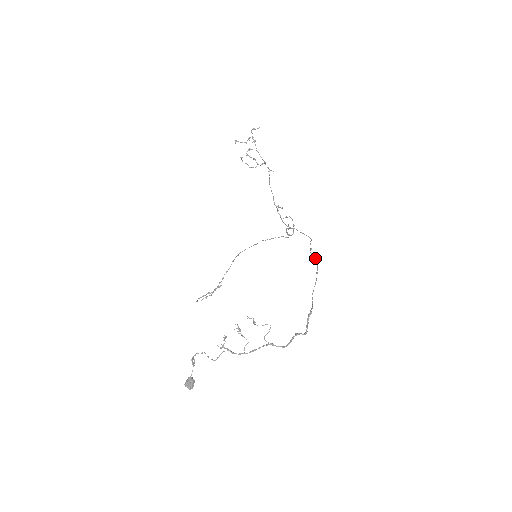
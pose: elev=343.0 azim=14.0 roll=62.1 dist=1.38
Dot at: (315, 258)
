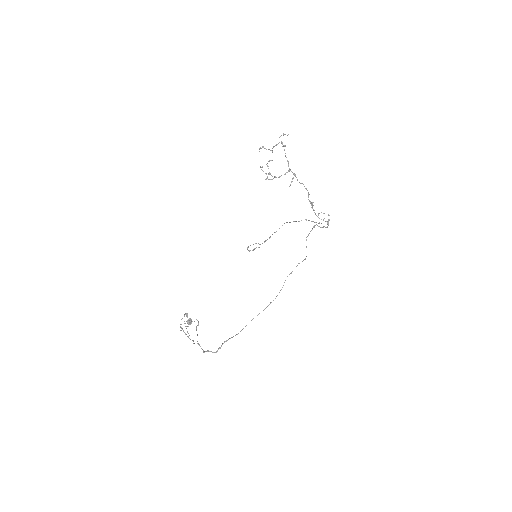
Dot at: occluded
